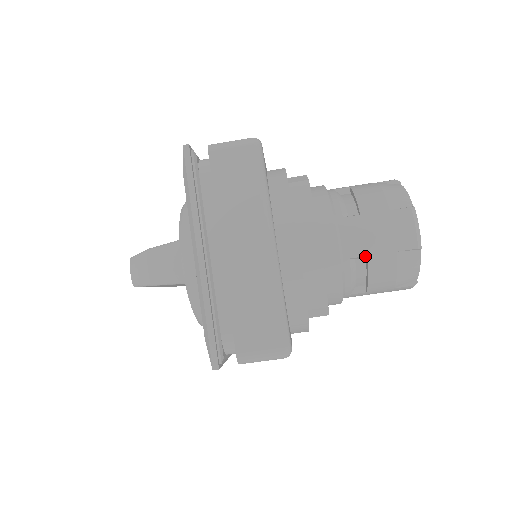
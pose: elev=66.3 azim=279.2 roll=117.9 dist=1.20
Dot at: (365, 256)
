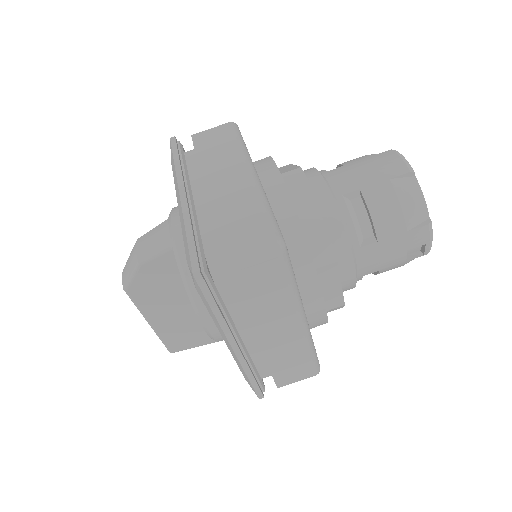
Dot at: (358, 190)
